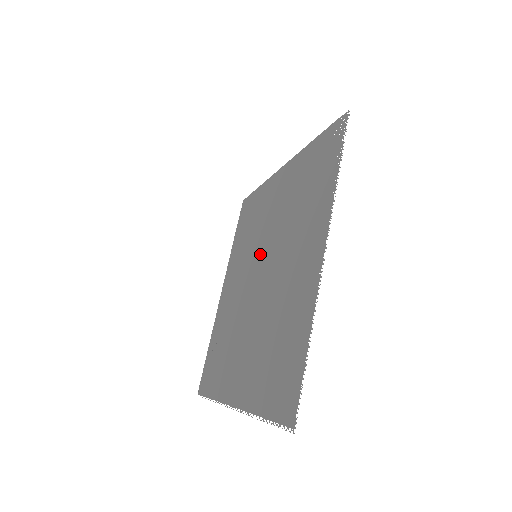
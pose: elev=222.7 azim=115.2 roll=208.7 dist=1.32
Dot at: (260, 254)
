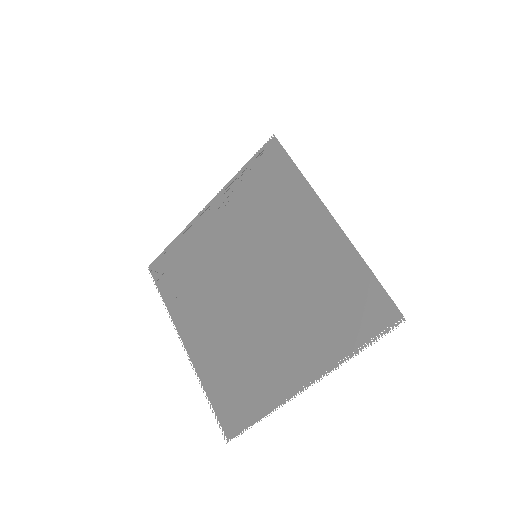
Dot at: (261, 265)
